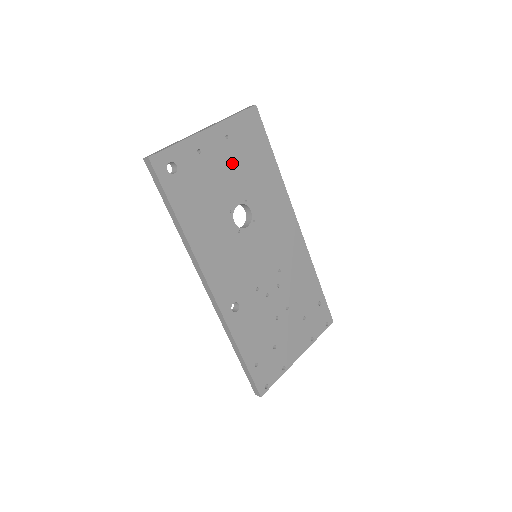
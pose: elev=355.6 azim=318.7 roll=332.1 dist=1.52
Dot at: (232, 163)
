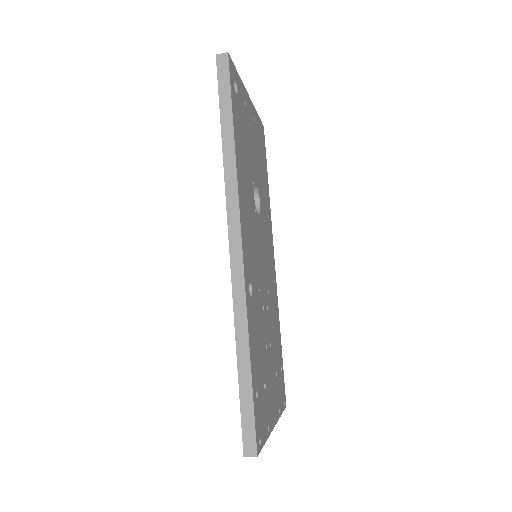
Dot at: (255, 145)
